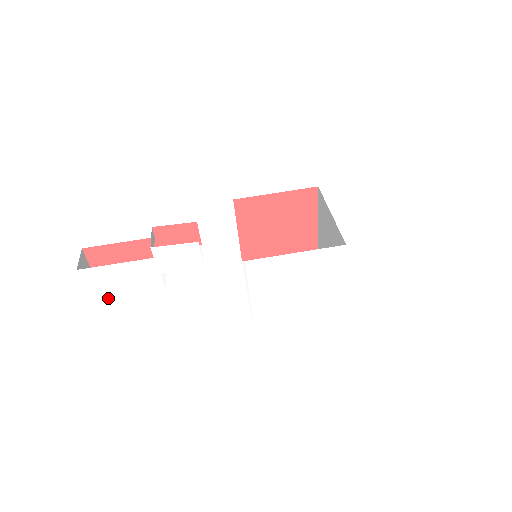
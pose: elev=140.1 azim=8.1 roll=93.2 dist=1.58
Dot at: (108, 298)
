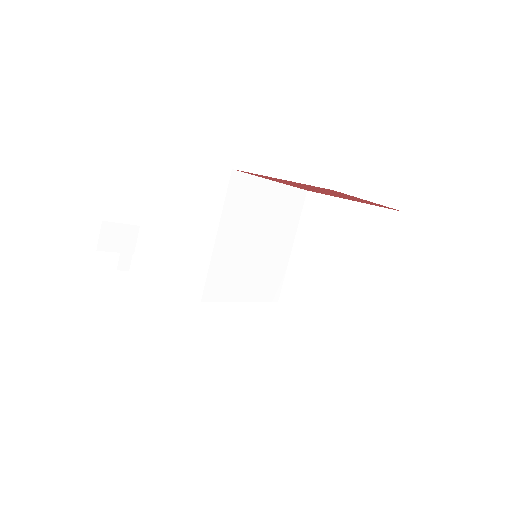
Dot at: occluded
